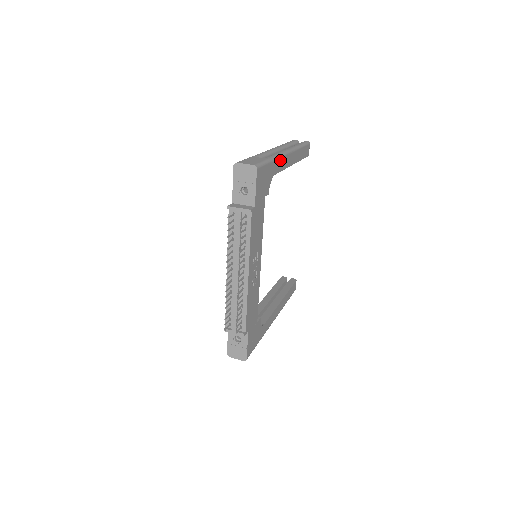
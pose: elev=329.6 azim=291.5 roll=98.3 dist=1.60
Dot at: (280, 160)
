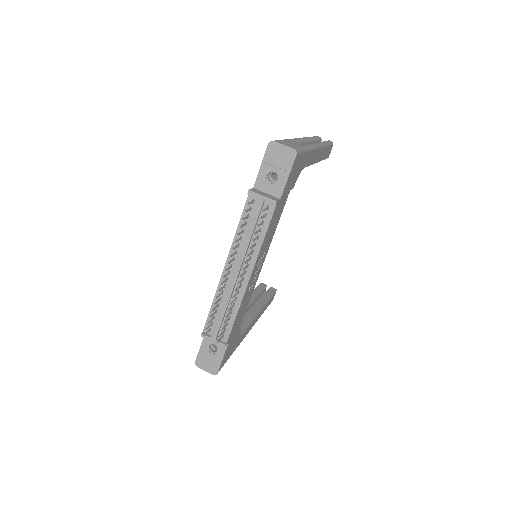
Dot at: (312, 153)
